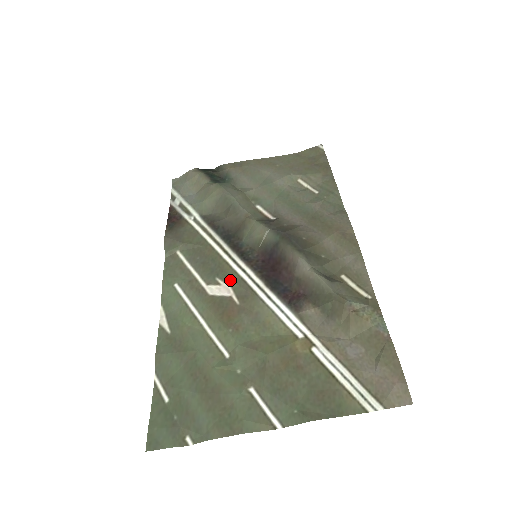
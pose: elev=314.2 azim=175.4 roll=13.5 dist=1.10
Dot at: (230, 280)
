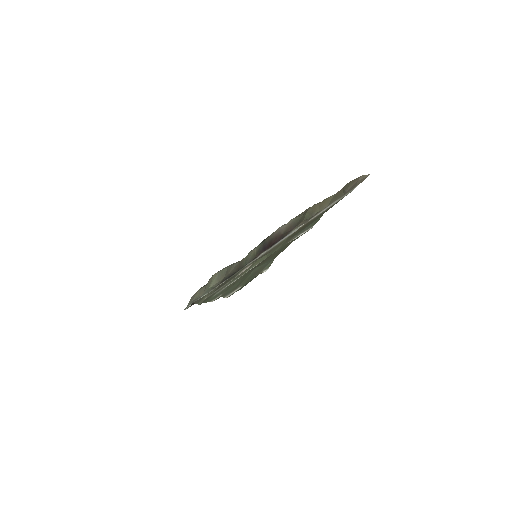
Dot at: (247, 266)
